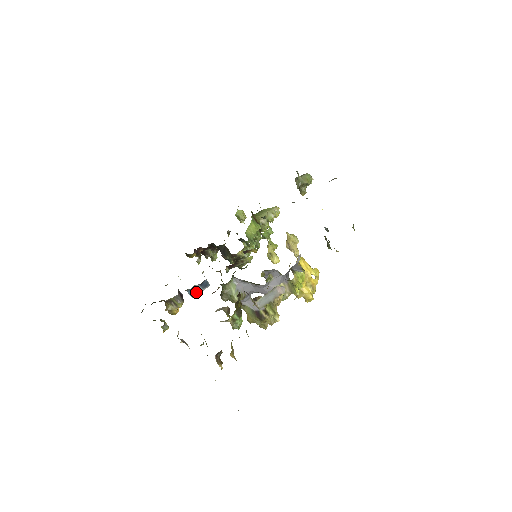
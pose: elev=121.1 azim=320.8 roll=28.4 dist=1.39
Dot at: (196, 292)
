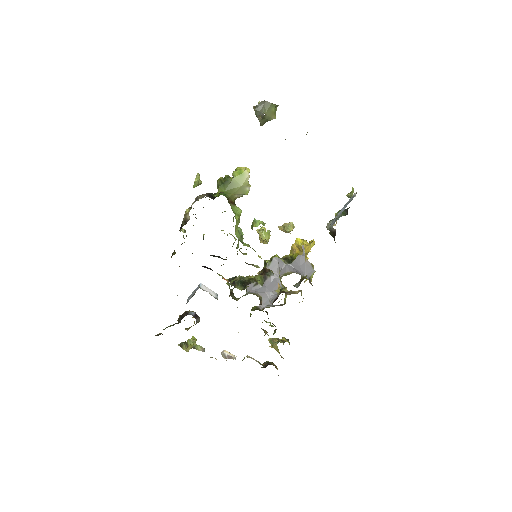
Dot at: occluded
